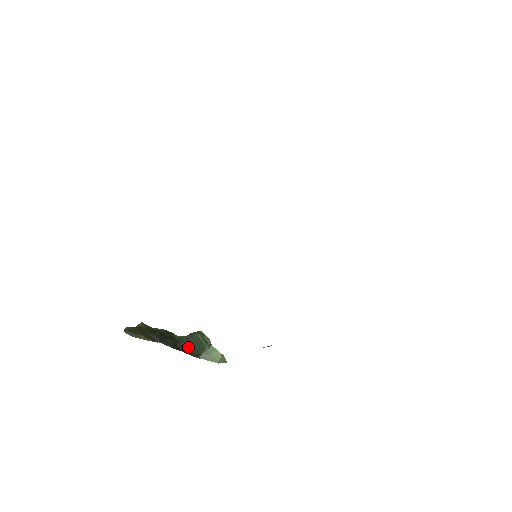
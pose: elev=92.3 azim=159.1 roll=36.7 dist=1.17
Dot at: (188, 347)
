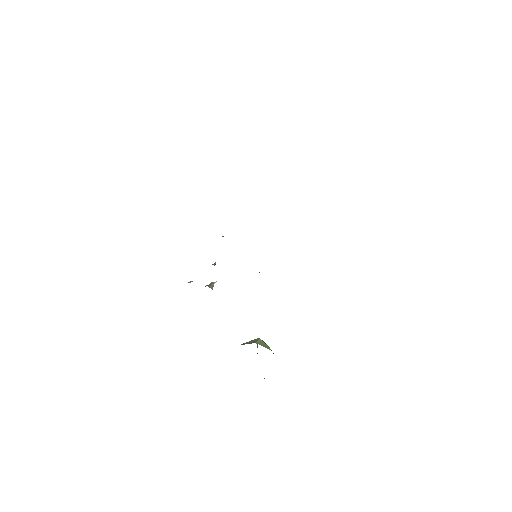
Dot at: occluded
